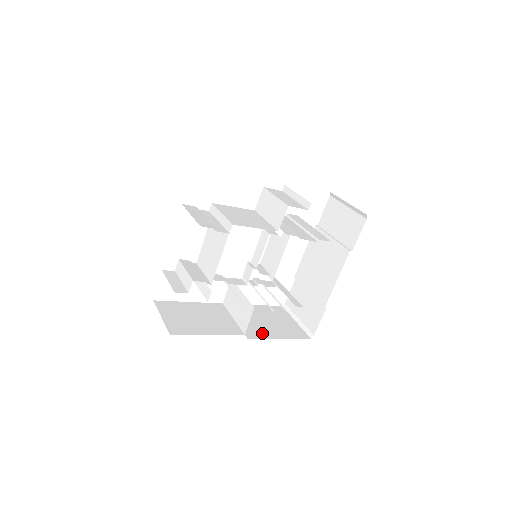
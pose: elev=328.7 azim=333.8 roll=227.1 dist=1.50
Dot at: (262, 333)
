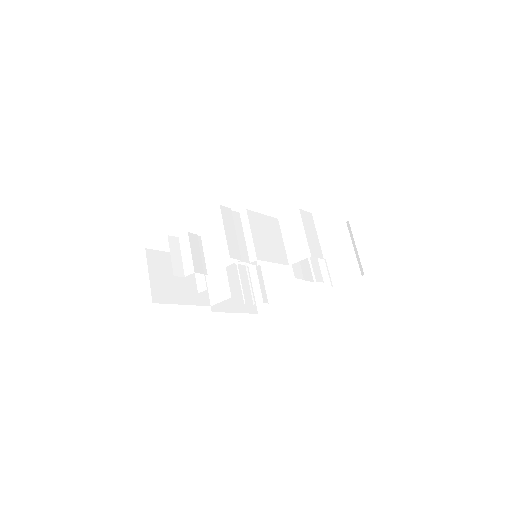
Dot at: (224, 305)
